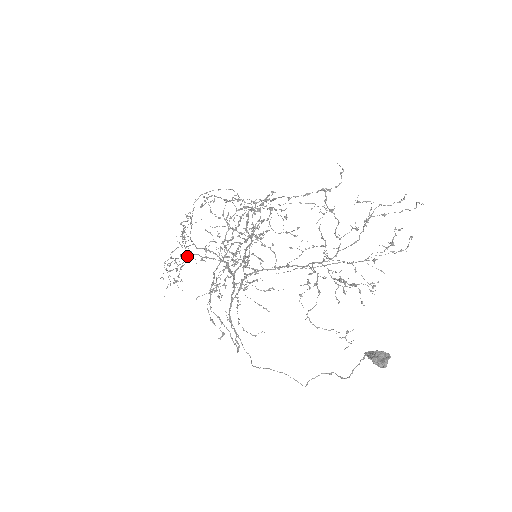
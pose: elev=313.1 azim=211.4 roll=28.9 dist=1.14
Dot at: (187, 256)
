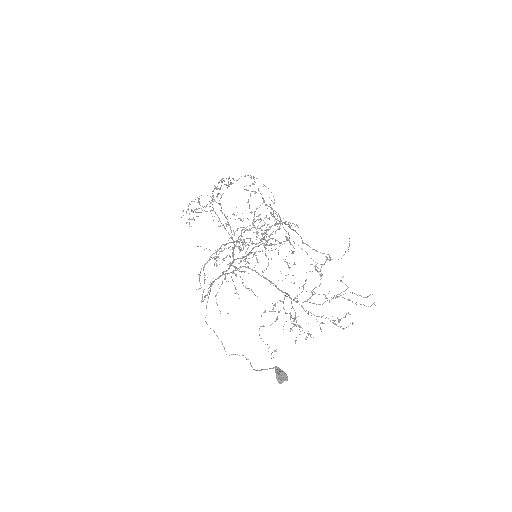
Dot at: (211, 210)
